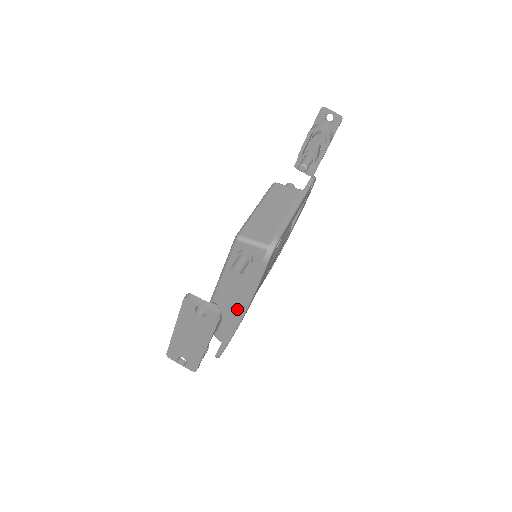
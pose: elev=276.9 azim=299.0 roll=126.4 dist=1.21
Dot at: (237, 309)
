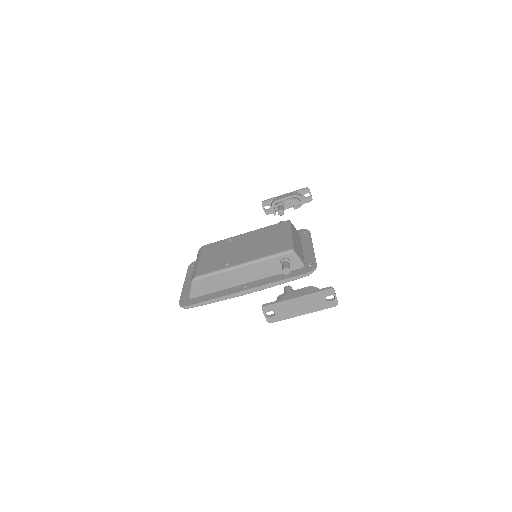
Dot at: (237, 285)
